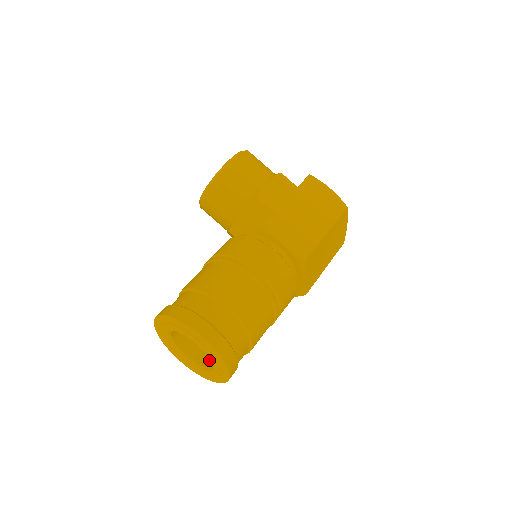
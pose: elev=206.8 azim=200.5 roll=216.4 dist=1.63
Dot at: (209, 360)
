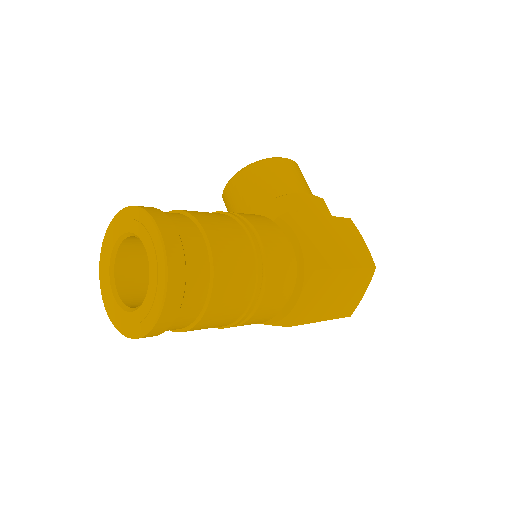
Dot at: occluded
